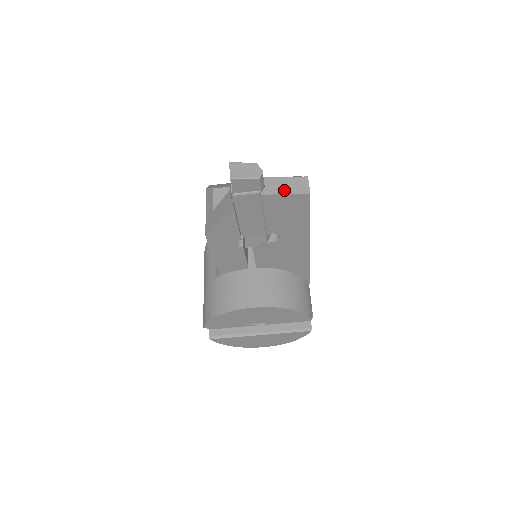
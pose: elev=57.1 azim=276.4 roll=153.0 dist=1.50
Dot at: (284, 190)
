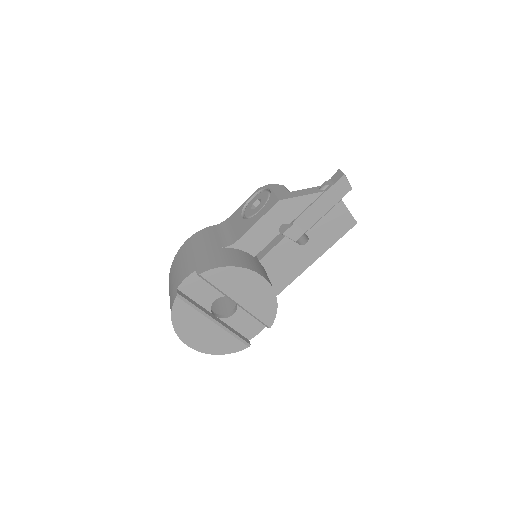
Dot at: occluded
